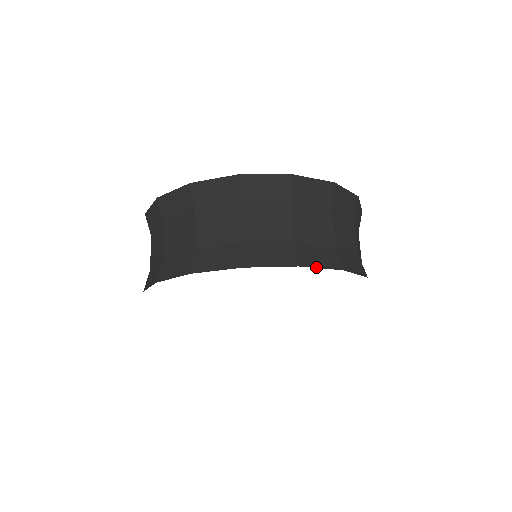
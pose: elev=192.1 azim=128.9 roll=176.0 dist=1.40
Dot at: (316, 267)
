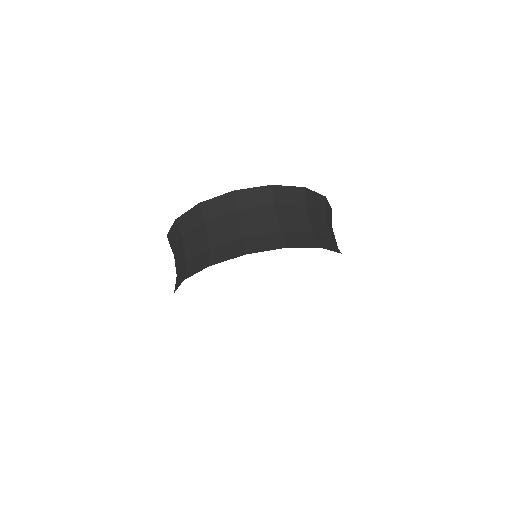
Dot at: (300, 247)
